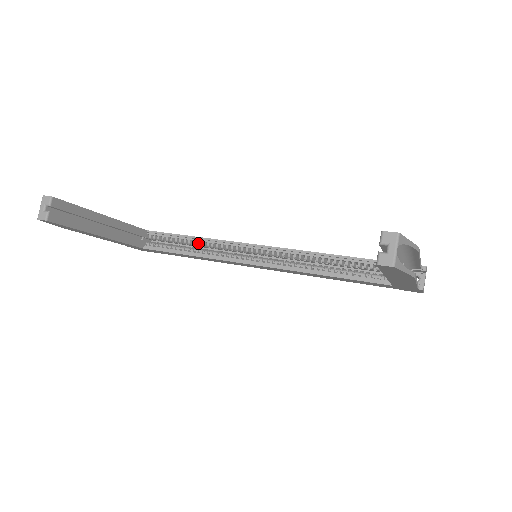
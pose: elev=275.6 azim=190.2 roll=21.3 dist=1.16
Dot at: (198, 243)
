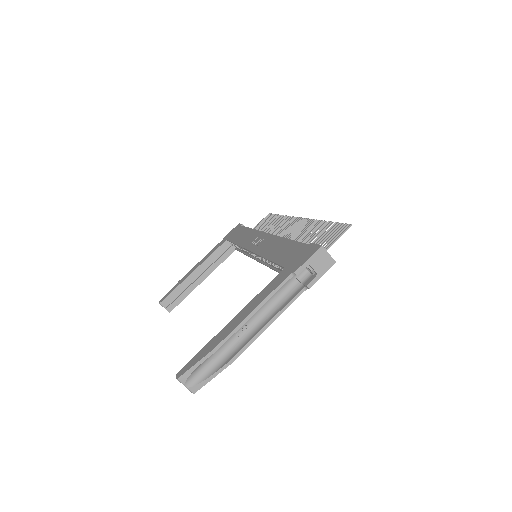
Dot at: occluded
